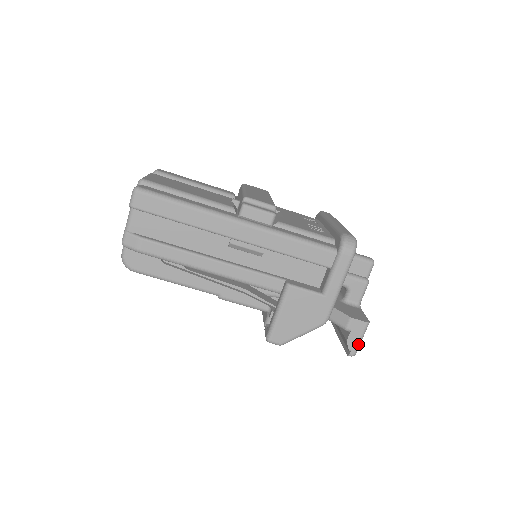
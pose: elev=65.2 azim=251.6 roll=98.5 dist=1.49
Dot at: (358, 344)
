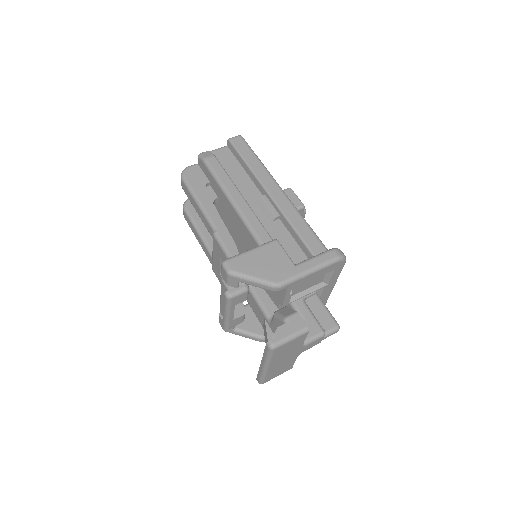
Dot at: (285, 338)
